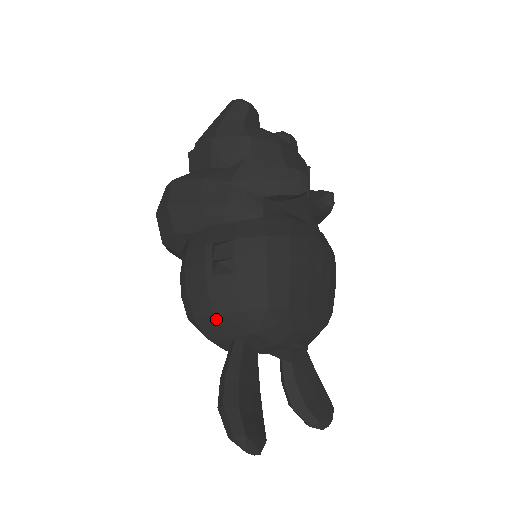
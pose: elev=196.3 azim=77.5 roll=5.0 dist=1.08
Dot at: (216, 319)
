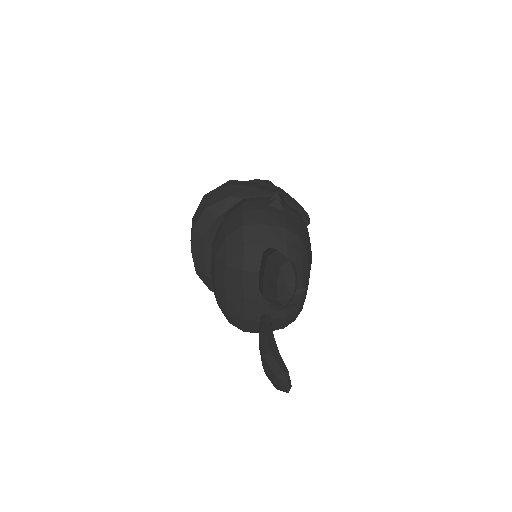
Dot at: (264, 227)
